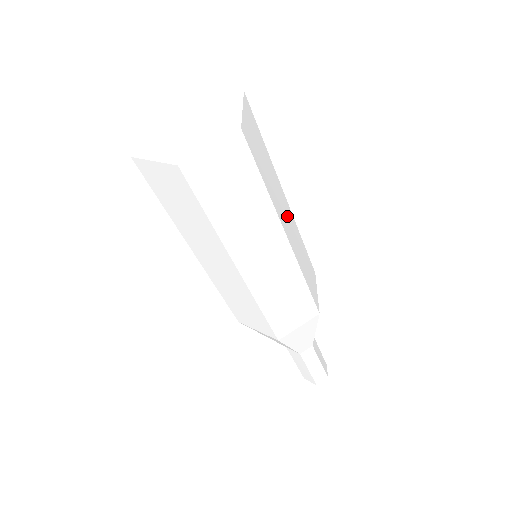
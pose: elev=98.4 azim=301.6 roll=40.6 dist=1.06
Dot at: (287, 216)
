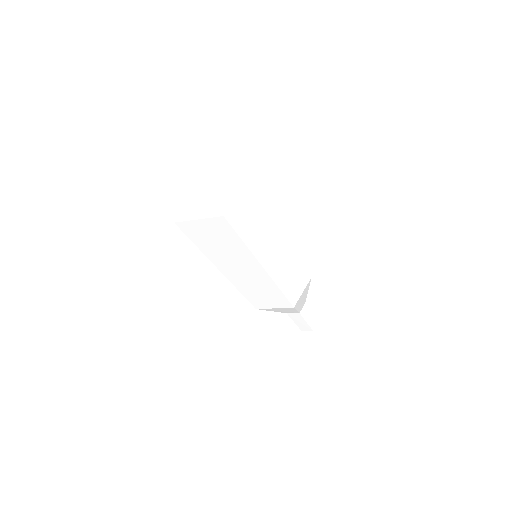
Dot at: occluded
